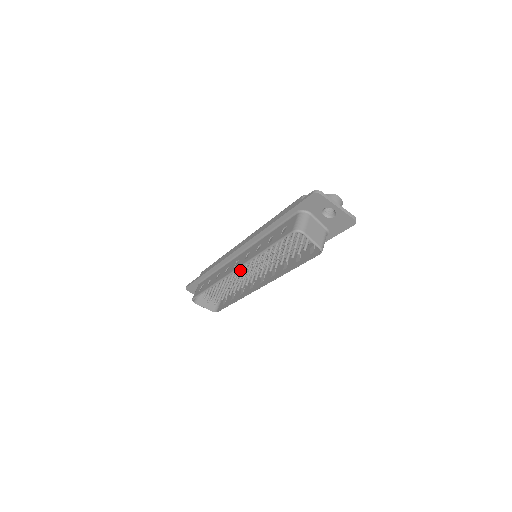
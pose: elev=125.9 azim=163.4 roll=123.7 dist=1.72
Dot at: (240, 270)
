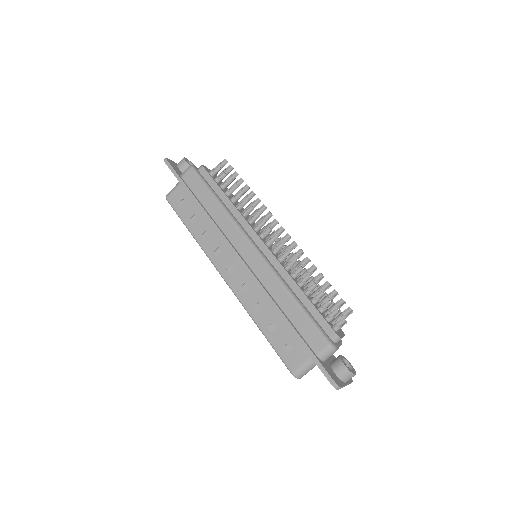
Dot at: occluded
